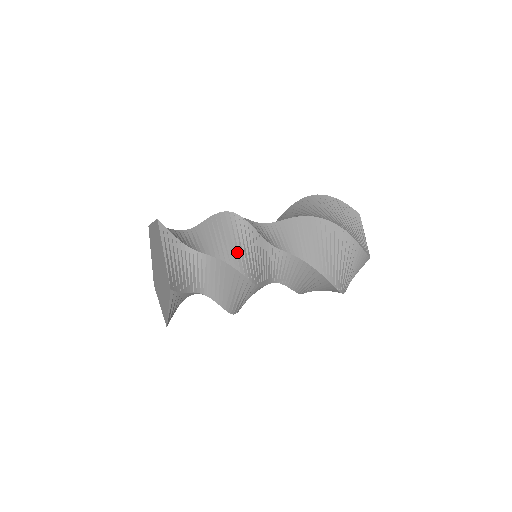
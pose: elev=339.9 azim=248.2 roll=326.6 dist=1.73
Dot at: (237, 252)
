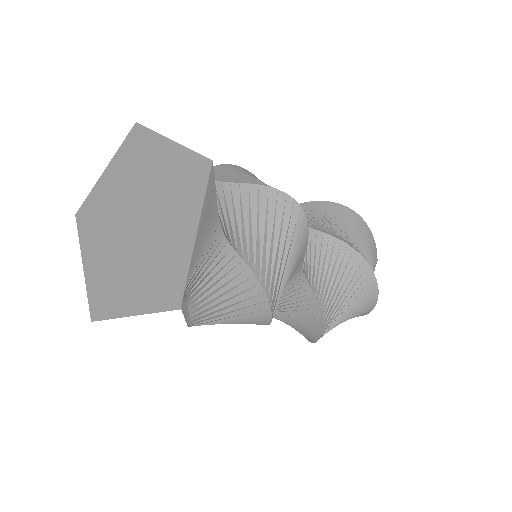
Dot at: (263, 183)
